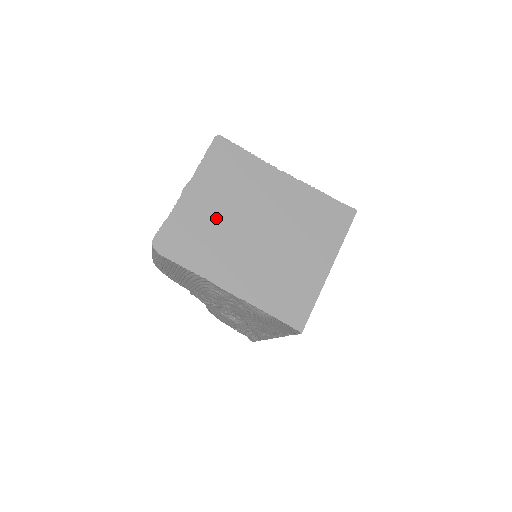
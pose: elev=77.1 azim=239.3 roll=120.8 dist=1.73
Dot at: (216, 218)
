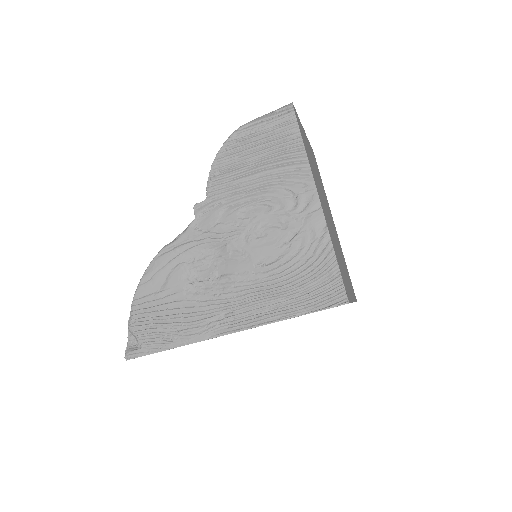
Dot at: (314, 167)
